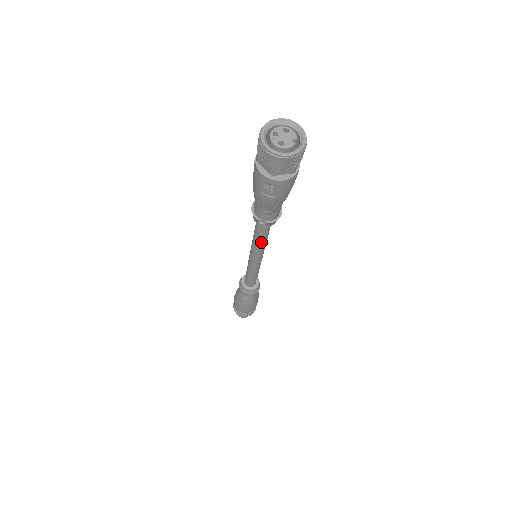
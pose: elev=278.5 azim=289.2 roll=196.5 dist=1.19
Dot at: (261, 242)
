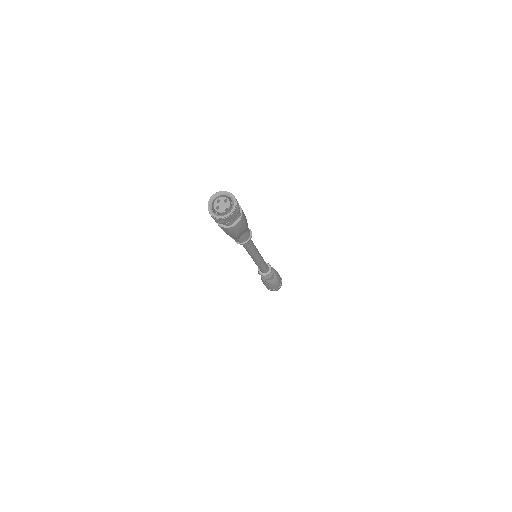
Dot at: (247, 250)
